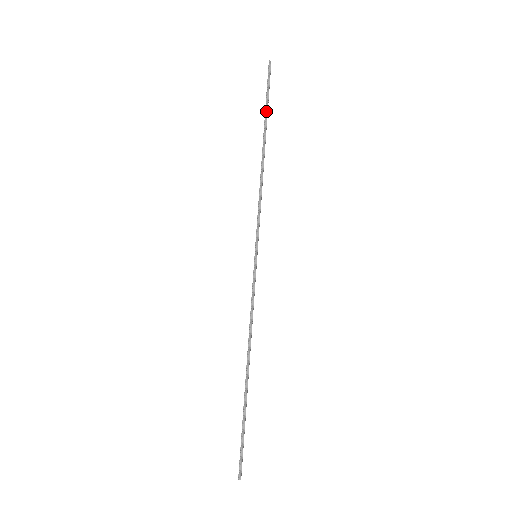
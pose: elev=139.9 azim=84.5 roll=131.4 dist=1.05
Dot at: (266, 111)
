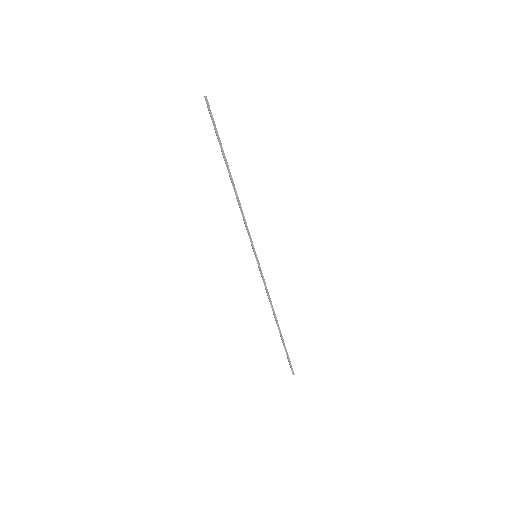
Dot at: (220, 145)
